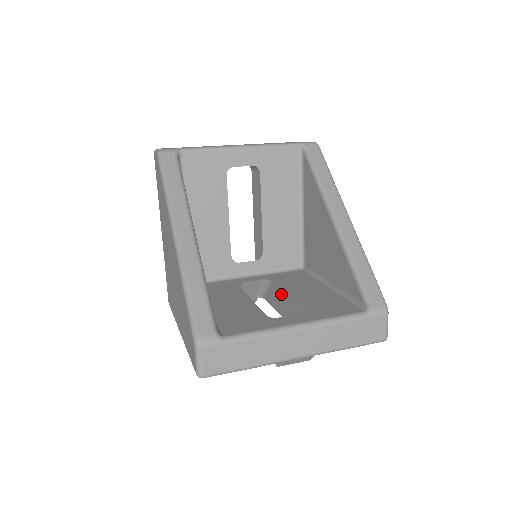
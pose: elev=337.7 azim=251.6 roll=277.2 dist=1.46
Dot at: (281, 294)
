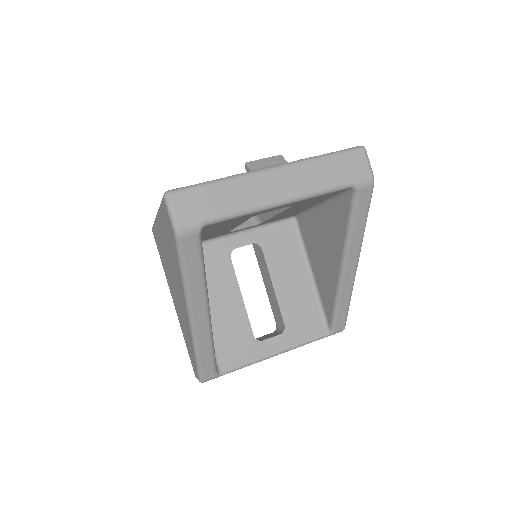
Dot at: (267, 274)
